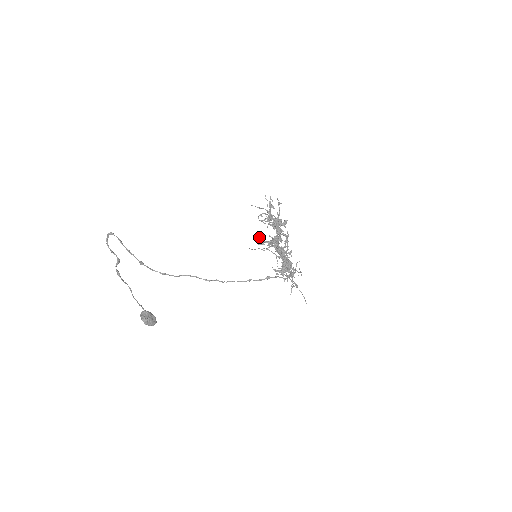
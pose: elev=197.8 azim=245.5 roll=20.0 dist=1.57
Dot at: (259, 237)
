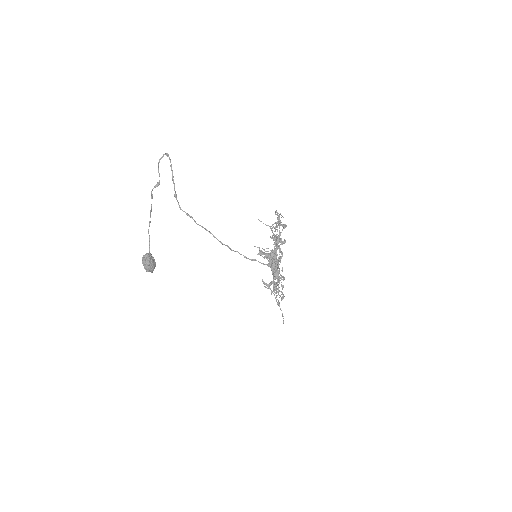
Dot at: occluded
